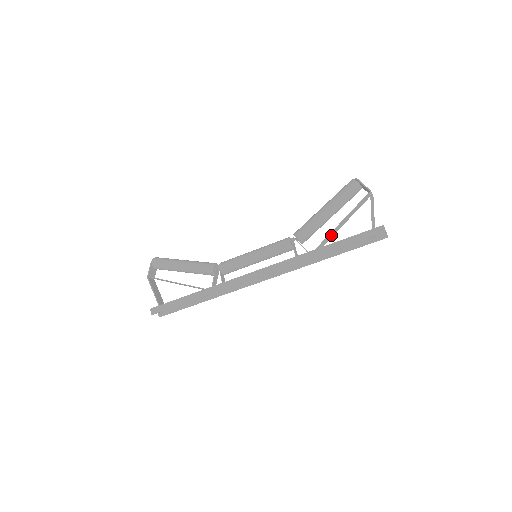
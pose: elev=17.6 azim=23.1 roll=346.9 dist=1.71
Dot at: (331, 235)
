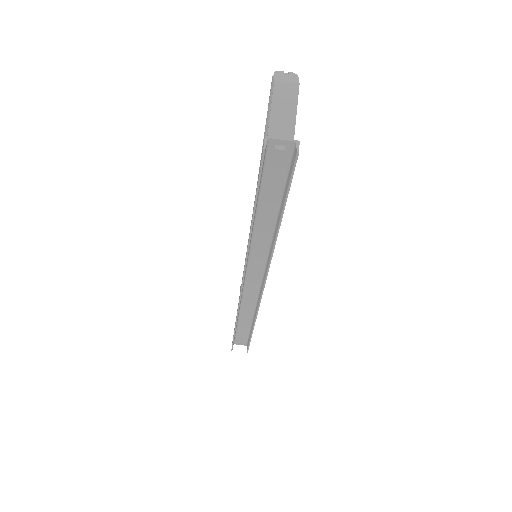
Dot at: occluded
